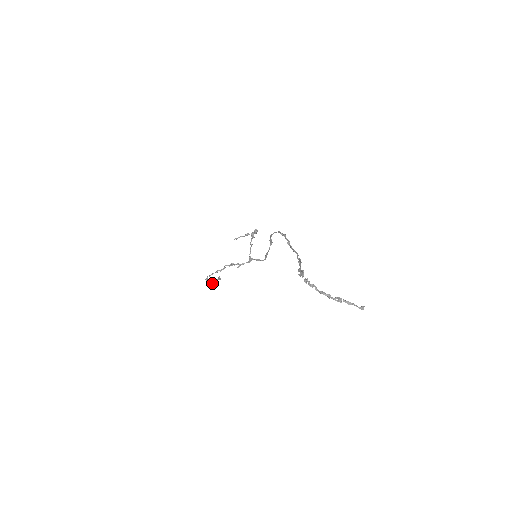
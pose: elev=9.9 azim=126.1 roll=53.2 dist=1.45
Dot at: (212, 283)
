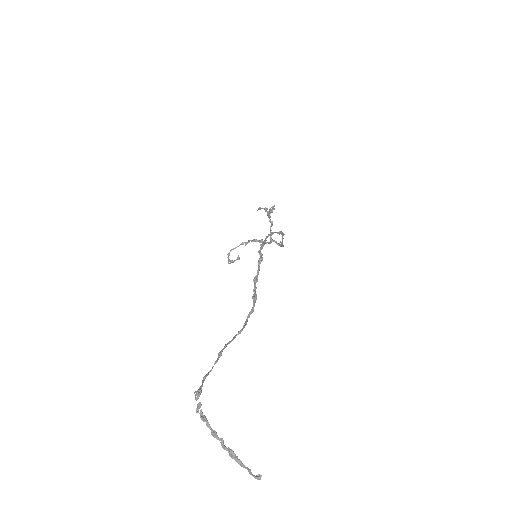
Dot at: occluded
